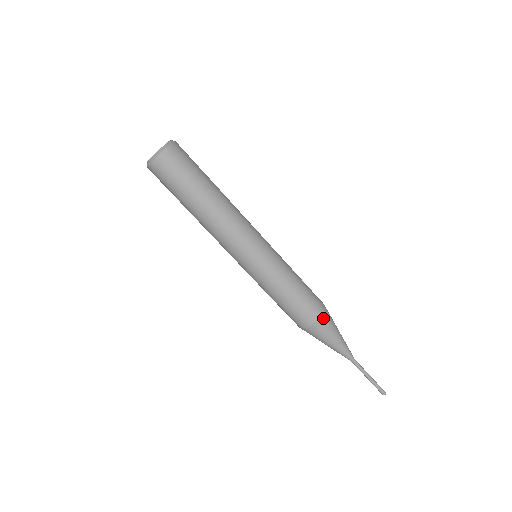
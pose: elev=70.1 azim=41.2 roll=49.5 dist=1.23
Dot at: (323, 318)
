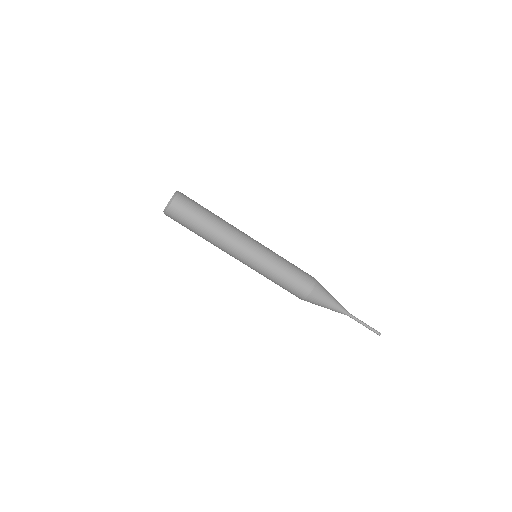
Dot at: (309, 298)
